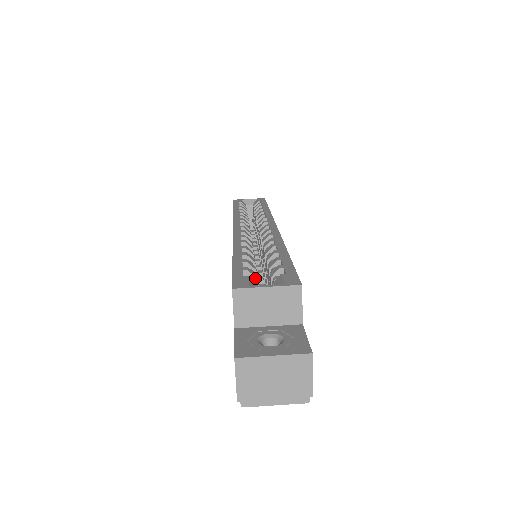
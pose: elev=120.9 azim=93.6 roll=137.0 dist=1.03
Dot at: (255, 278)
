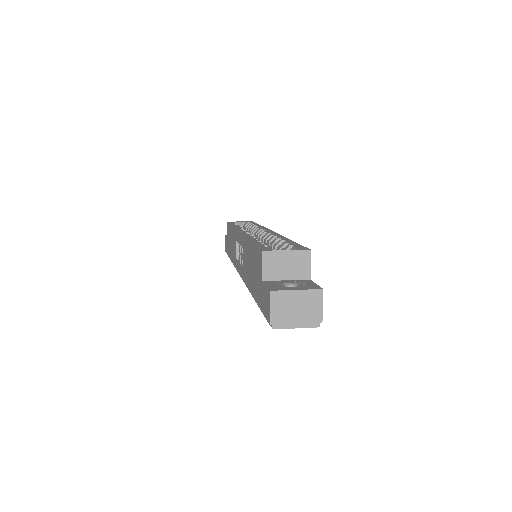
Dot at: occluded
